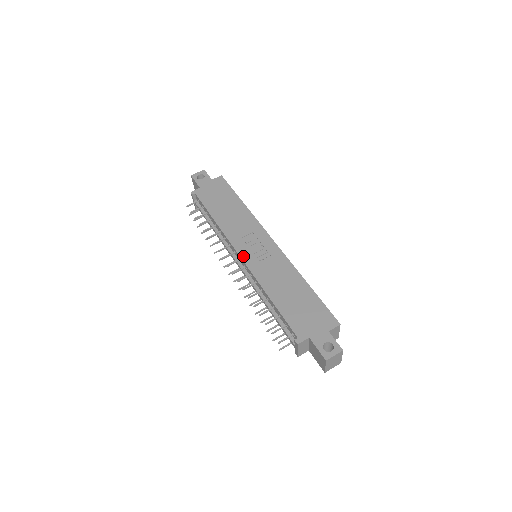
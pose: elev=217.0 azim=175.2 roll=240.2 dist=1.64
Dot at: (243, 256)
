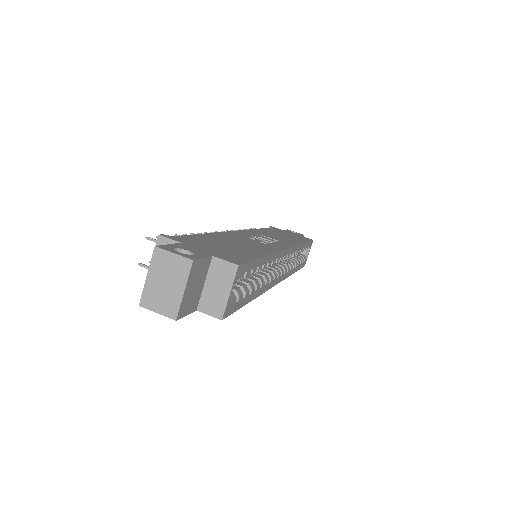
Dot at: (241, 231)
